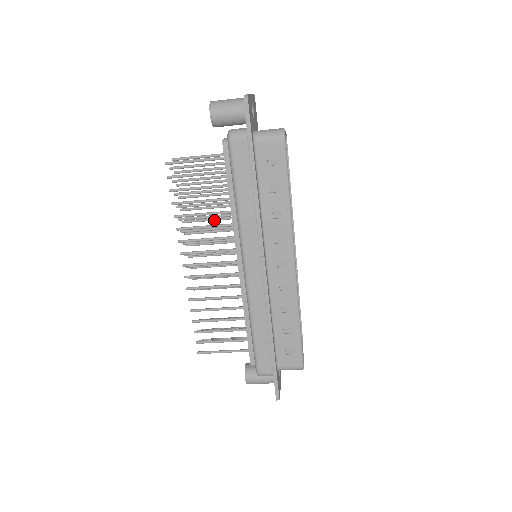
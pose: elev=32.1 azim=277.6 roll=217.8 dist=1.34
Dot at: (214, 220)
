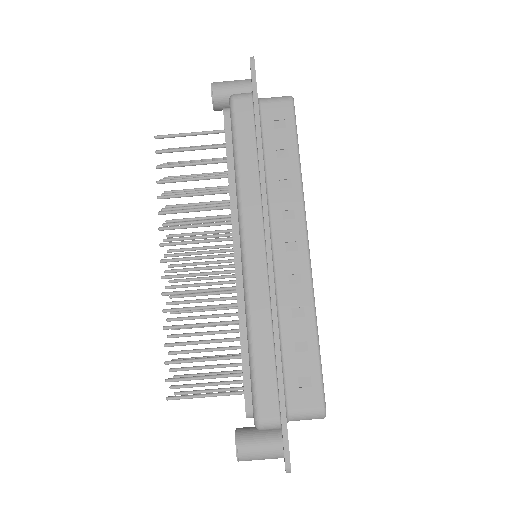
Dot at: (205, 218)
